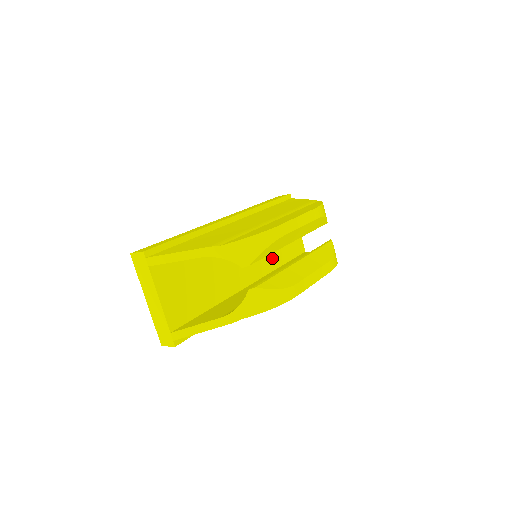
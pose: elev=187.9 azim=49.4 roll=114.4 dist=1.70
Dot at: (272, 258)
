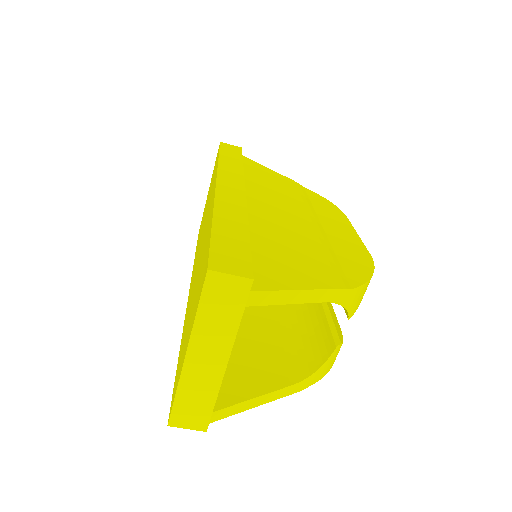
Dot at: occluded
